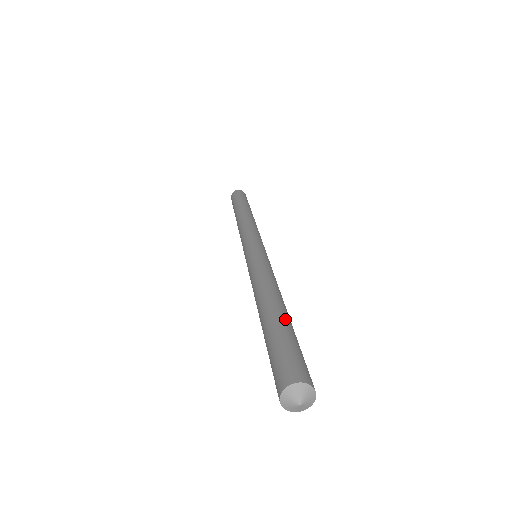
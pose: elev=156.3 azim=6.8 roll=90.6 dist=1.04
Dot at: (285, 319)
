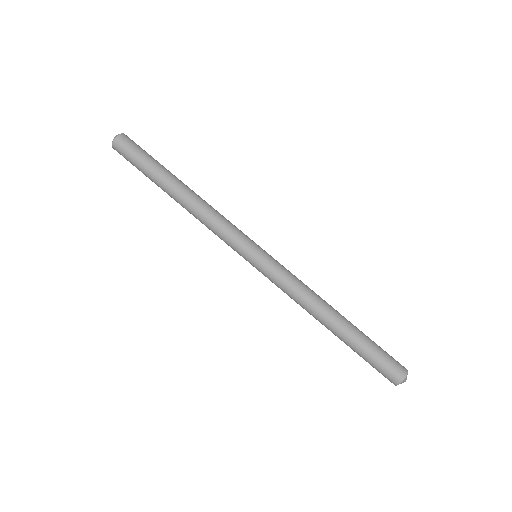
Dot at: (357, 328)
